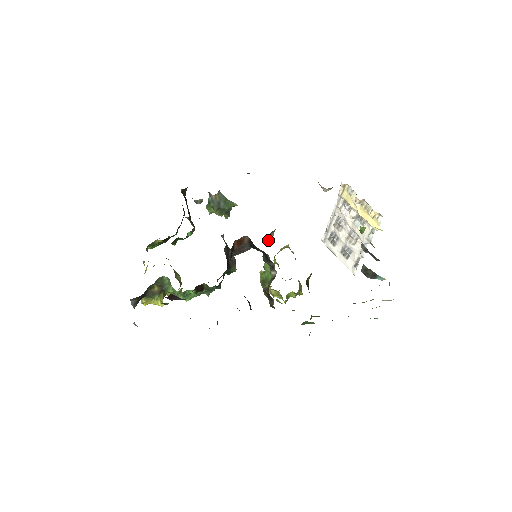
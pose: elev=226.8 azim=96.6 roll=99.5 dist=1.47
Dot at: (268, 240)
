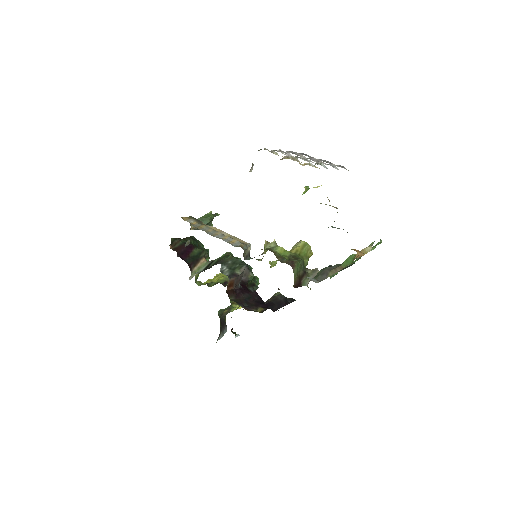
Dot at: (250, 249)
